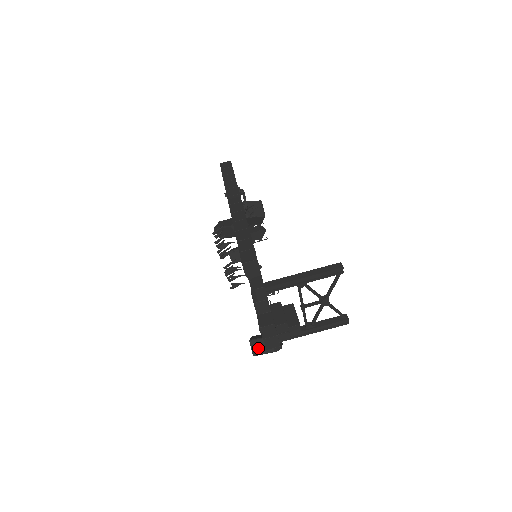
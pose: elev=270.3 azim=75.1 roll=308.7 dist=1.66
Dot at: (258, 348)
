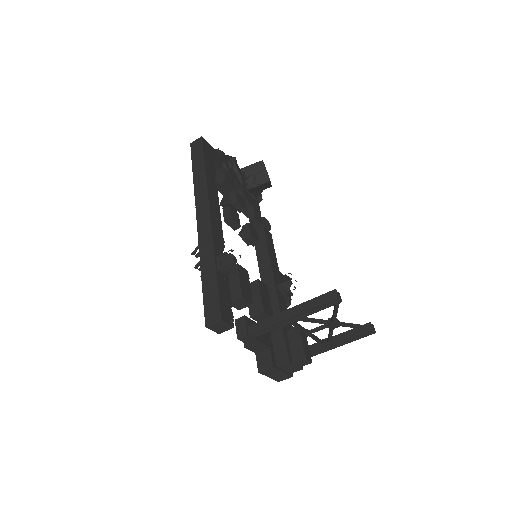
Dot at: occluded
